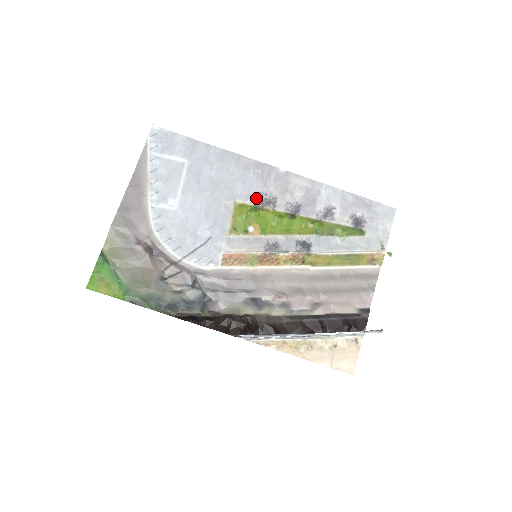
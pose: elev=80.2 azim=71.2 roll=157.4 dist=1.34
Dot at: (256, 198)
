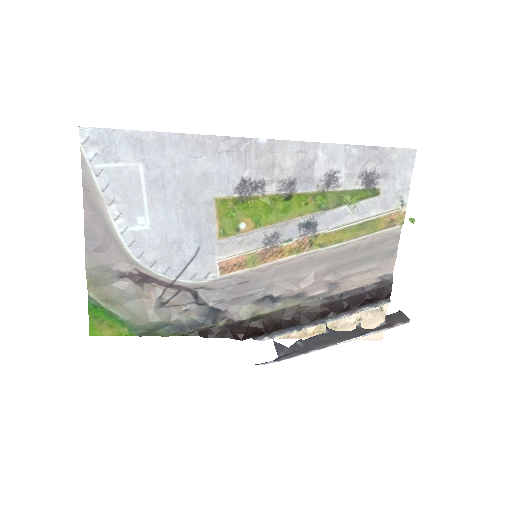
Dot at: (239, 186)
